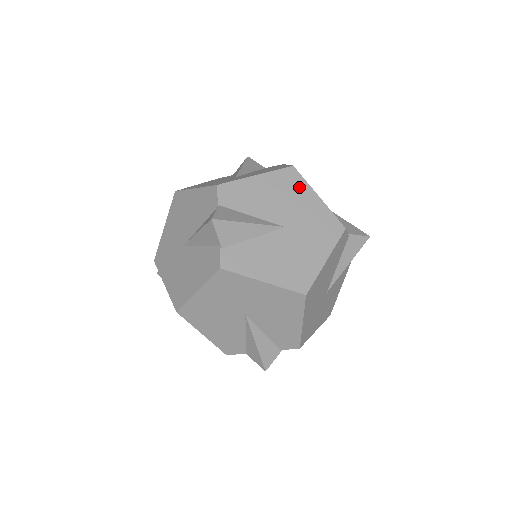
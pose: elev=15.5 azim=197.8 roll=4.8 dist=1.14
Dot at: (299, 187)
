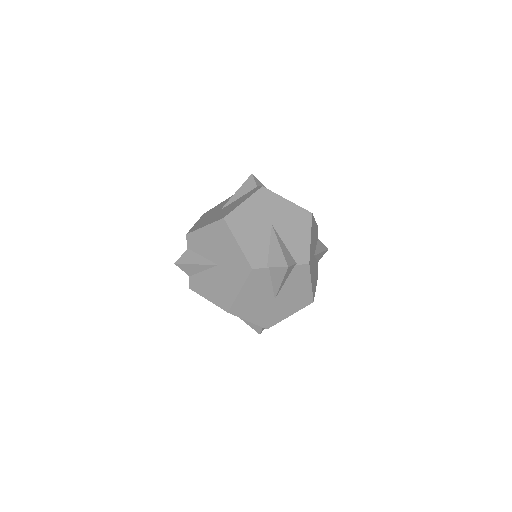
Dot at: (226, 235)
